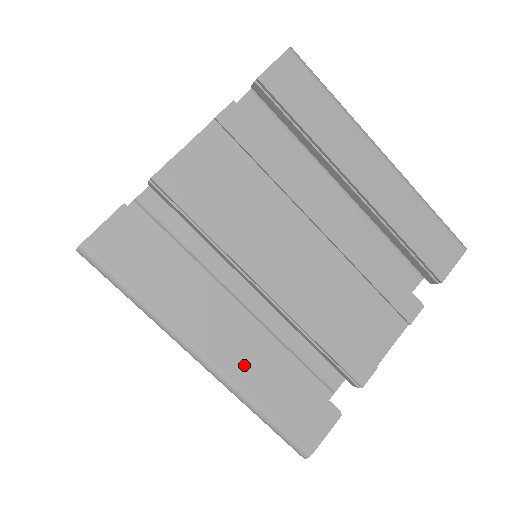
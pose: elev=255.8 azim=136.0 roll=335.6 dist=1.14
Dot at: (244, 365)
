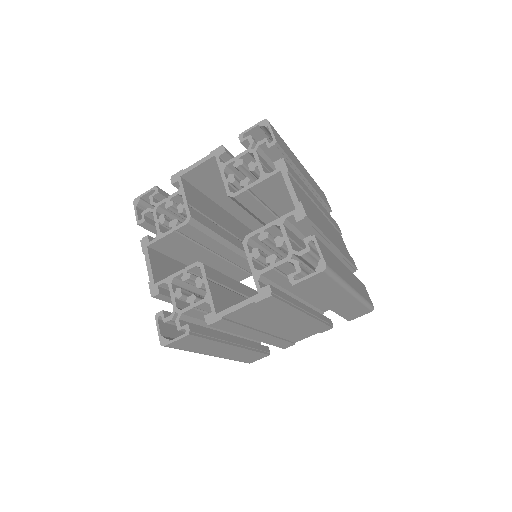
Dot at: (232, 354)
